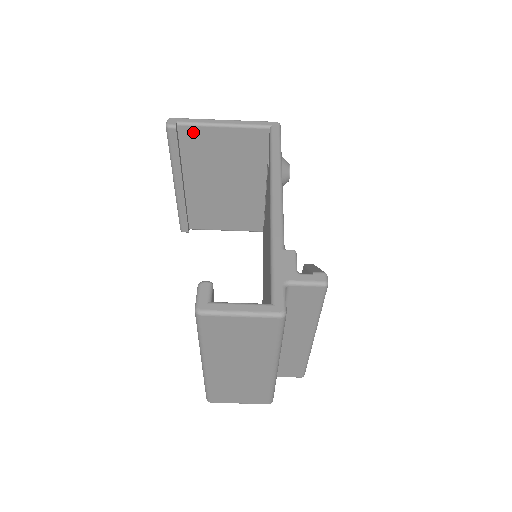
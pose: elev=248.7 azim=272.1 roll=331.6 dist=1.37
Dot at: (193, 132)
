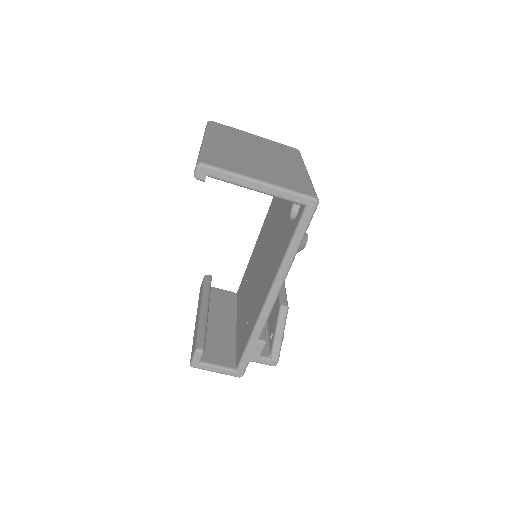
Dot at: occluded
